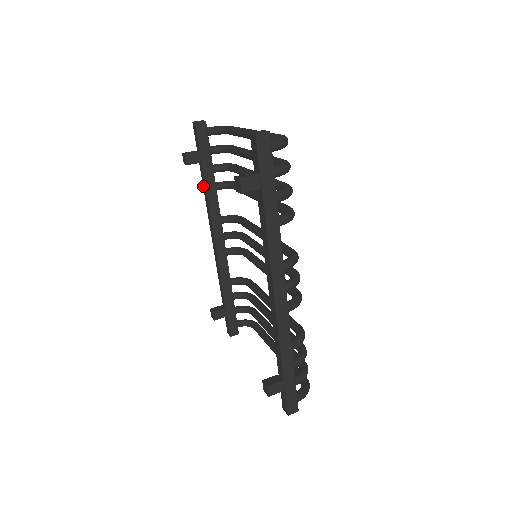
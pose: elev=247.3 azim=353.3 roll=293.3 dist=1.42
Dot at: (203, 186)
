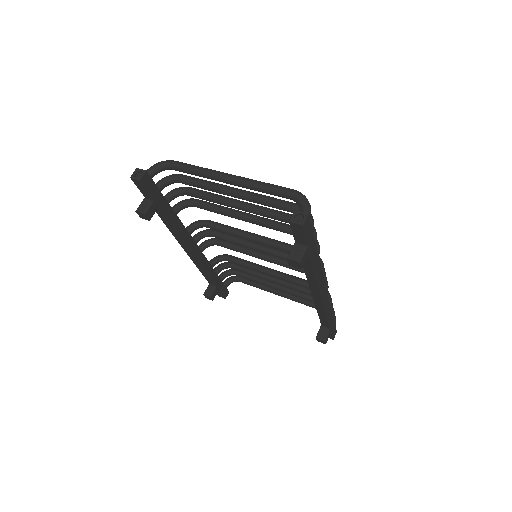
Dot at: (163, 221)
